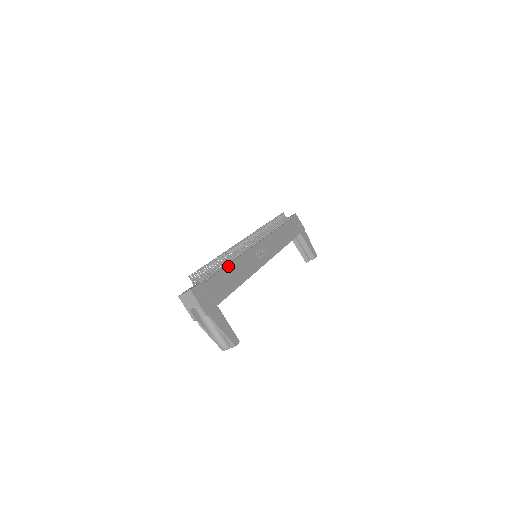
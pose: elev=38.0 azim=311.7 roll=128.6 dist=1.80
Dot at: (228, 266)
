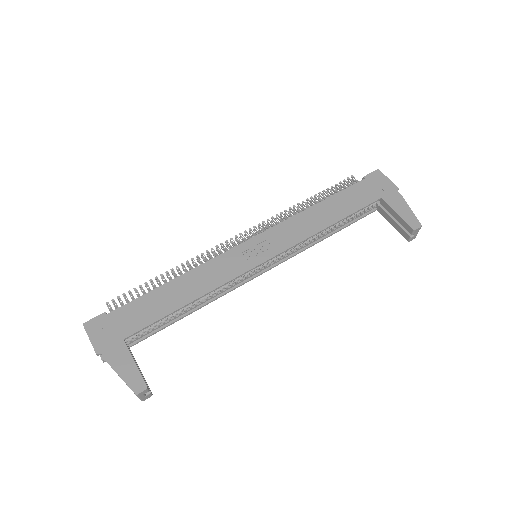
Dot at: (170, 282)
